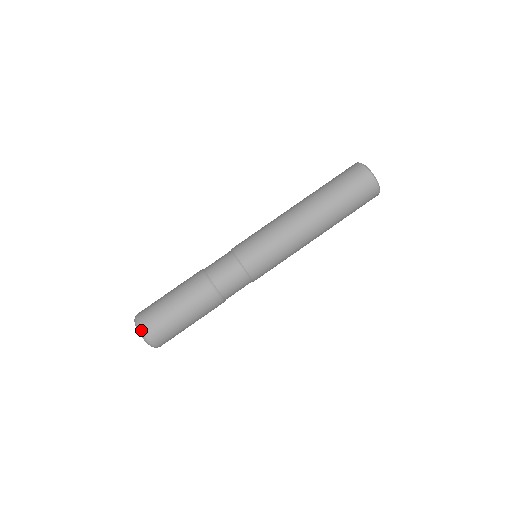
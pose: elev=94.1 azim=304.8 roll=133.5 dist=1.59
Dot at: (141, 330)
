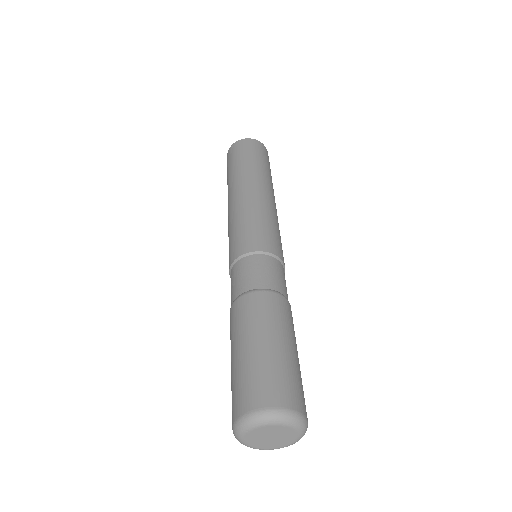
Dot at: (257, 413)
